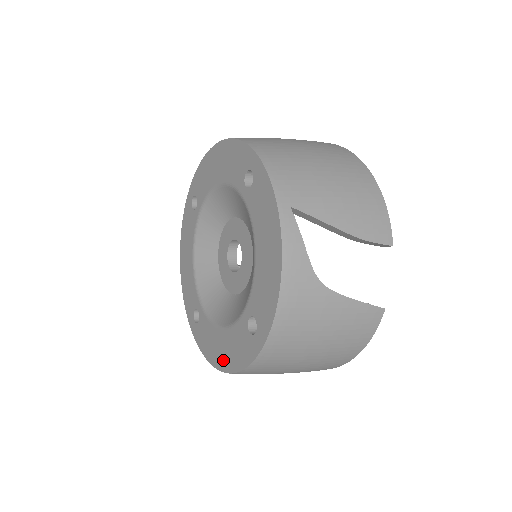
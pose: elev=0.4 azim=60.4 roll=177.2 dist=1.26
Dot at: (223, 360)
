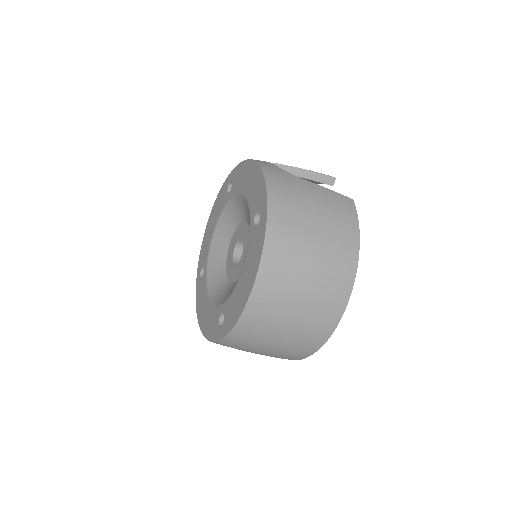
Dot at: (249, 283)
